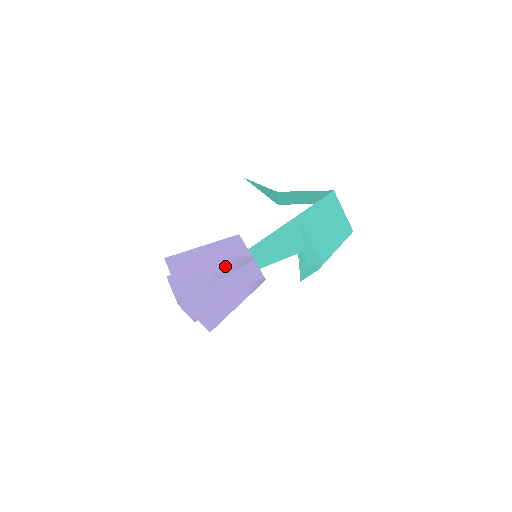
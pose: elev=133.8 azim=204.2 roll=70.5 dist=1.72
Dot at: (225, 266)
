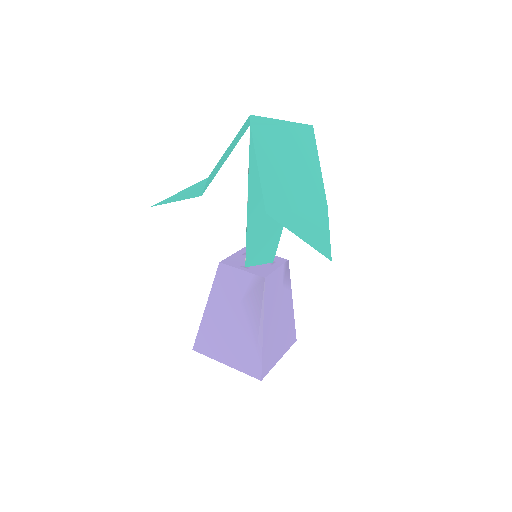
Dot at: (249, 311)
